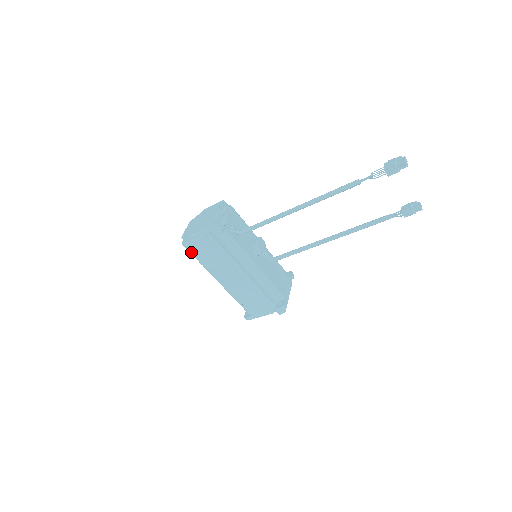
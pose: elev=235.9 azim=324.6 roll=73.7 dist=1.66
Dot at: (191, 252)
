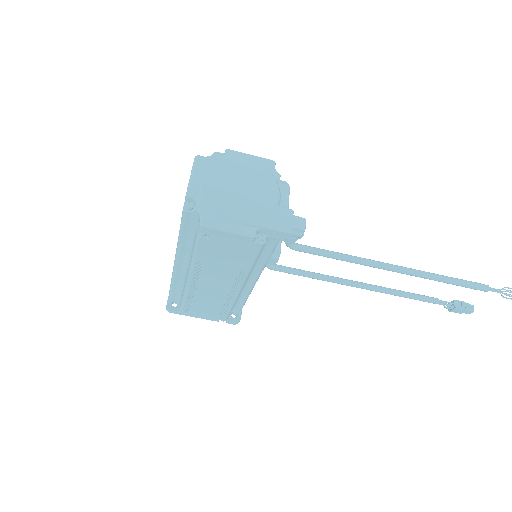
Dot at: (201, 238)
